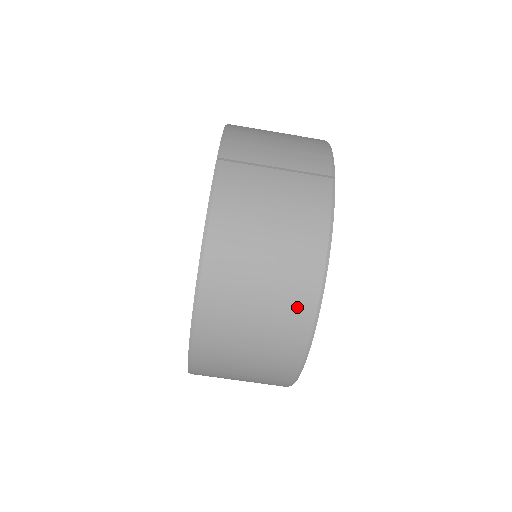
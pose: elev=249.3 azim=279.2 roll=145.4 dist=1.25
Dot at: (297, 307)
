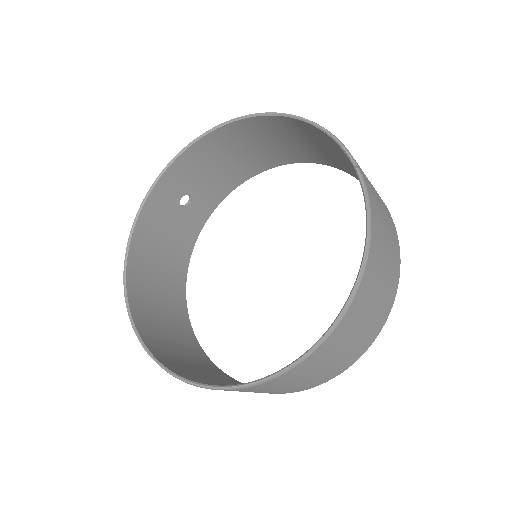
Dot at: (379, 322)
